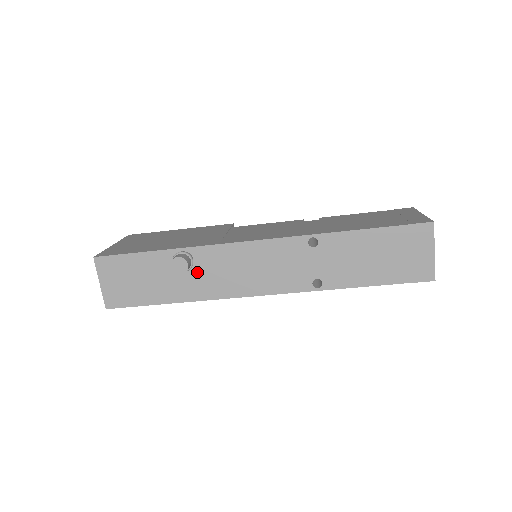
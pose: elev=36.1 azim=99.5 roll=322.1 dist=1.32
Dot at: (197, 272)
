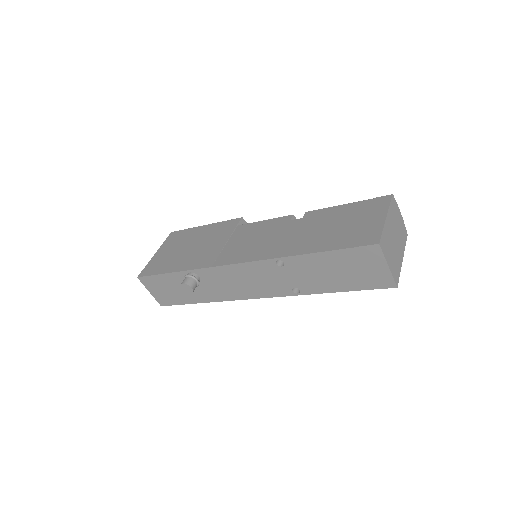
Dot at: (206, 285)
